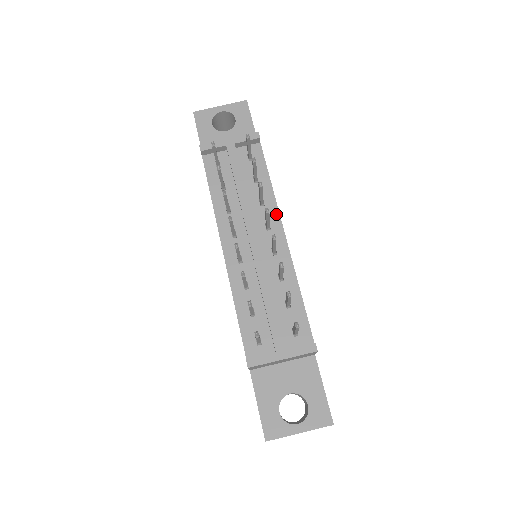
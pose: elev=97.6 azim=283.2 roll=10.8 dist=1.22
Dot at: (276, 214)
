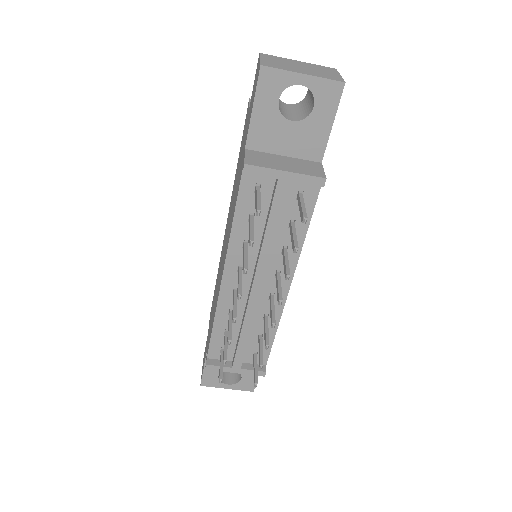
Dot at: (293, 267)
